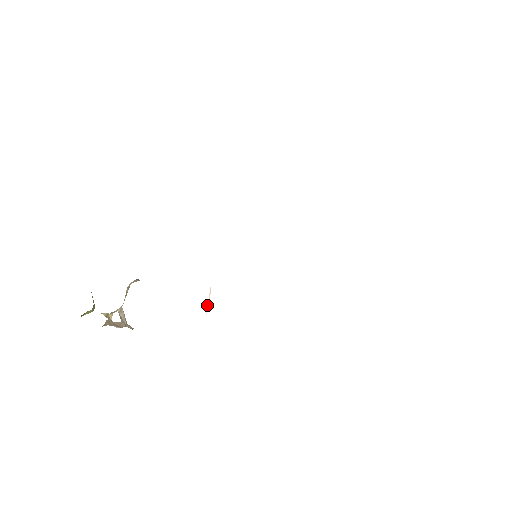
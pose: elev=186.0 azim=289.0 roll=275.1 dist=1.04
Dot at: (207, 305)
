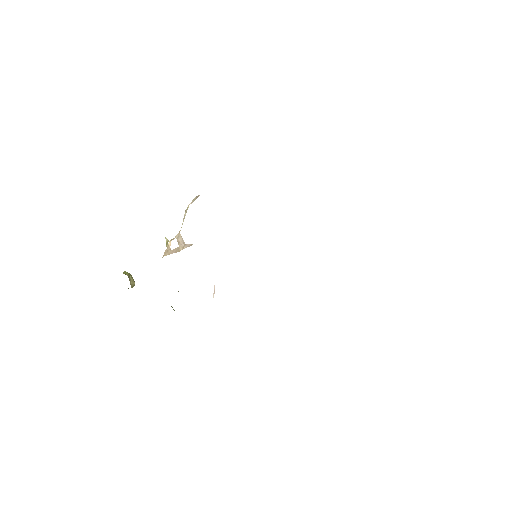
Dot at: (213, 293)
